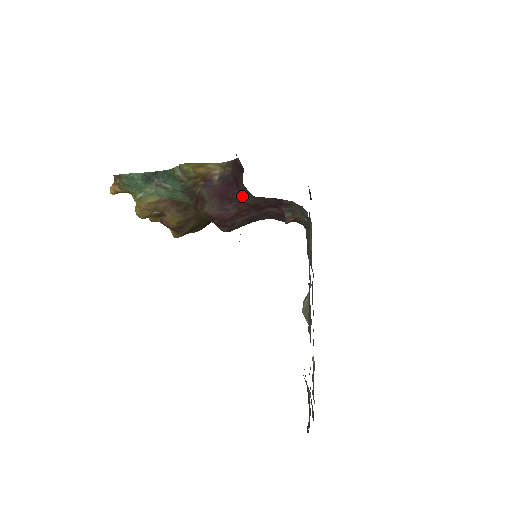
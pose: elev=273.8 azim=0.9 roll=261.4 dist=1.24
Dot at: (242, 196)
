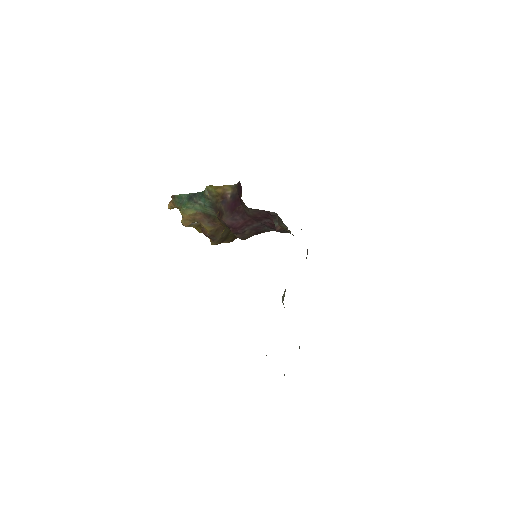
Dot at: (244, 209)
